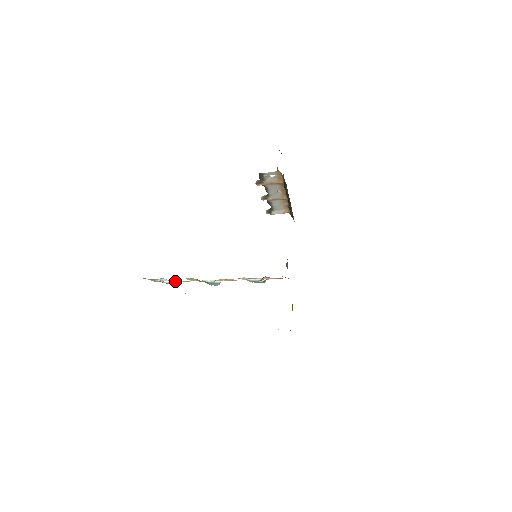
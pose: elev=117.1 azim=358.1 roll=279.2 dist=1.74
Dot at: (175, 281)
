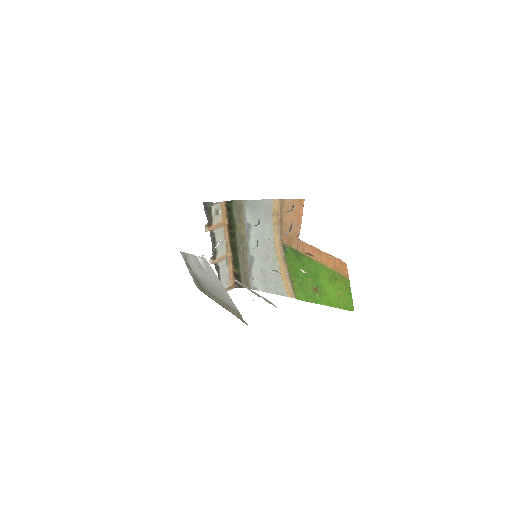
Dot at: occluded
